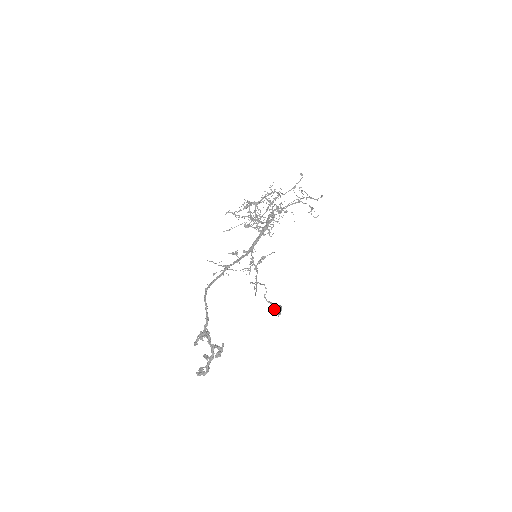
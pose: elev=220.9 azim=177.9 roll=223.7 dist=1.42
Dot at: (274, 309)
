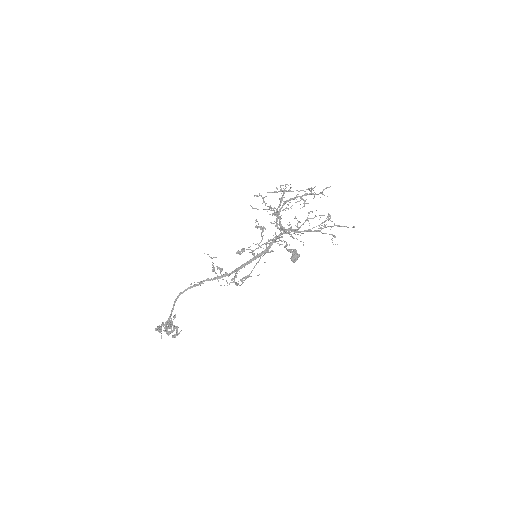
Dot at: (291, 256)
